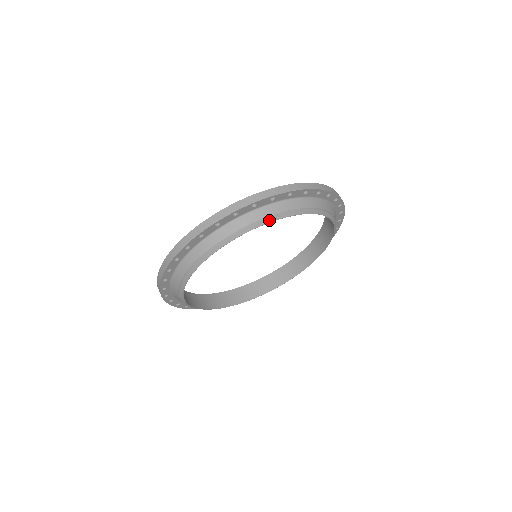
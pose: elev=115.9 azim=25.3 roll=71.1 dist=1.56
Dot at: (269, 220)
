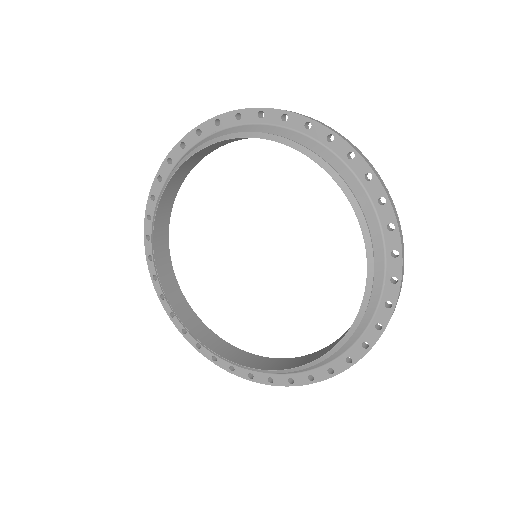
Dot at: (192, 154)
